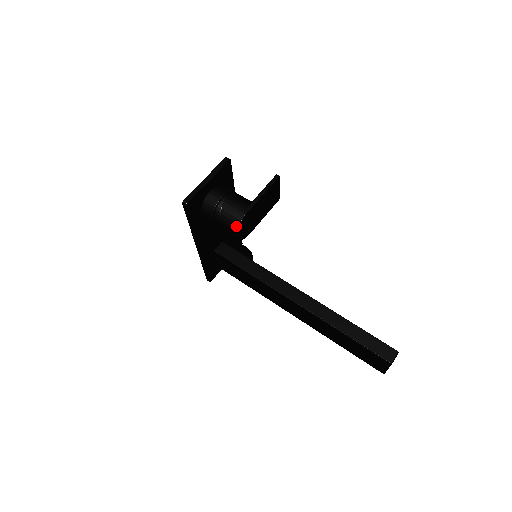
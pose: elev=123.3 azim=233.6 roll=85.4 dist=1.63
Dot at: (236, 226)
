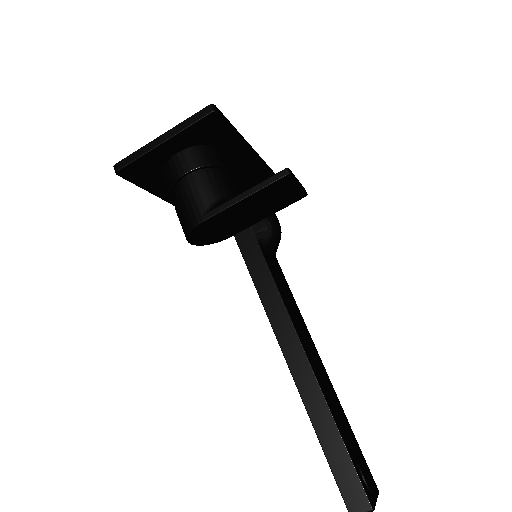
Dot at: (185, 233)
